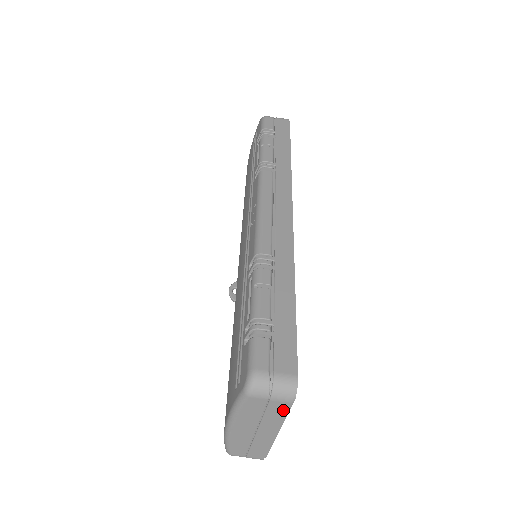
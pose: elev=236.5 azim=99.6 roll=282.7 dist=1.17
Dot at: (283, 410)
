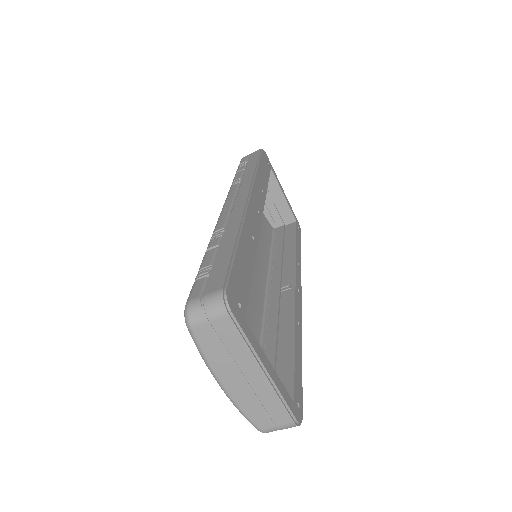
Dot at: (233, 331)
